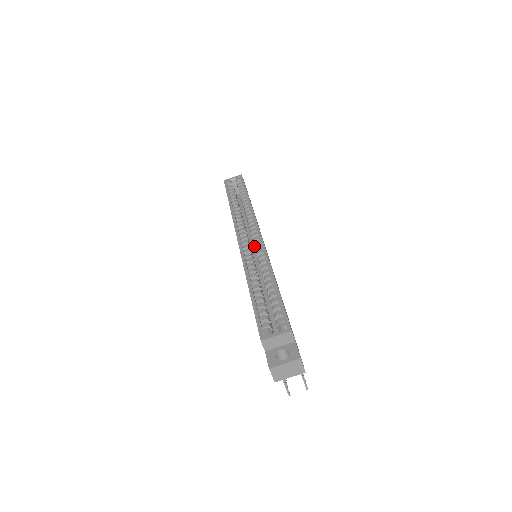
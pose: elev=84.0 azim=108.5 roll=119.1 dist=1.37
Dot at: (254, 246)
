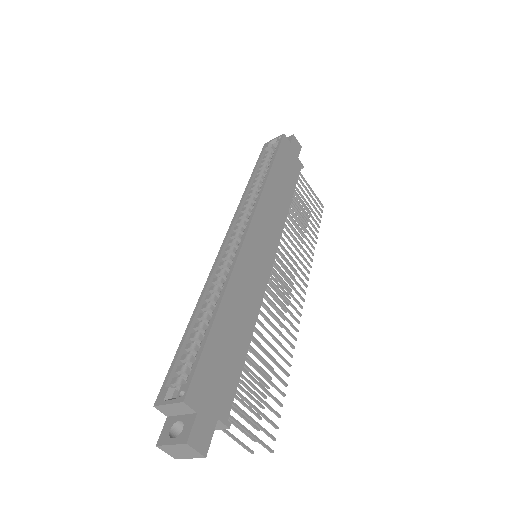
Dot at: occluded
